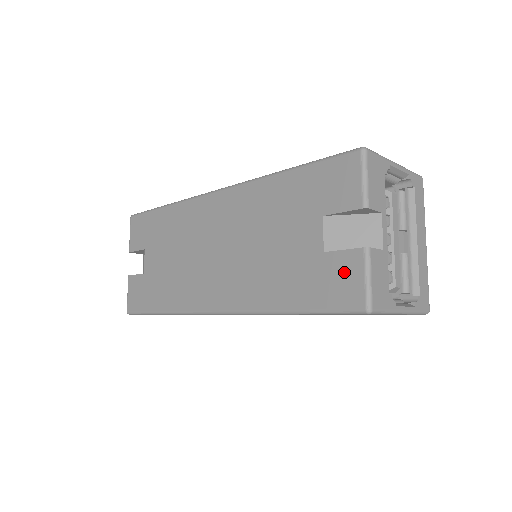
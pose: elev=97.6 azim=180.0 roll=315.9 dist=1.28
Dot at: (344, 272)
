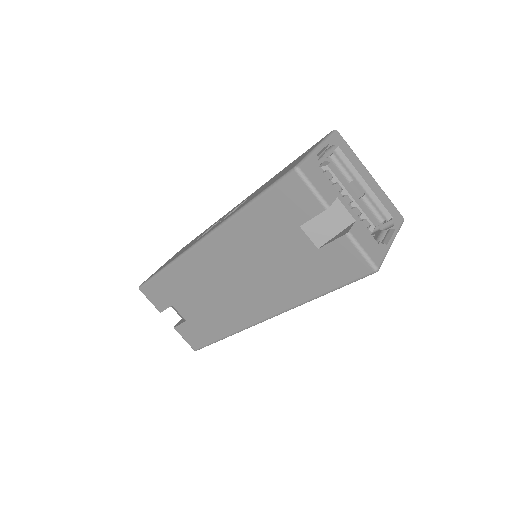
Dot at: (342, 255)
